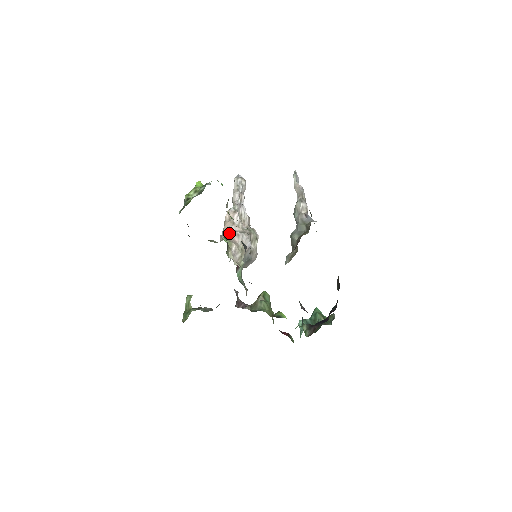
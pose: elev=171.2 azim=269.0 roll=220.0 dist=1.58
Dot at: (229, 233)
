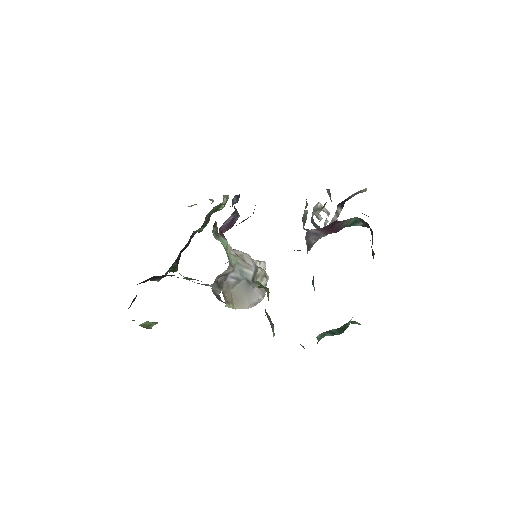
Dot at: occluded
